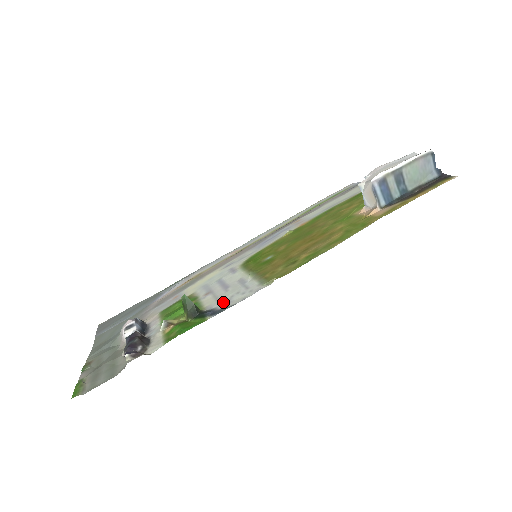
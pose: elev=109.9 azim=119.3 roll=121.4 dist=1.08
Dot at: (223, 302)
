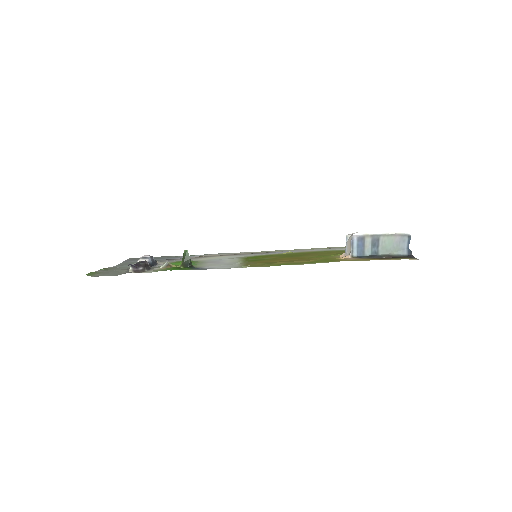
Dot at: (210, 267)
